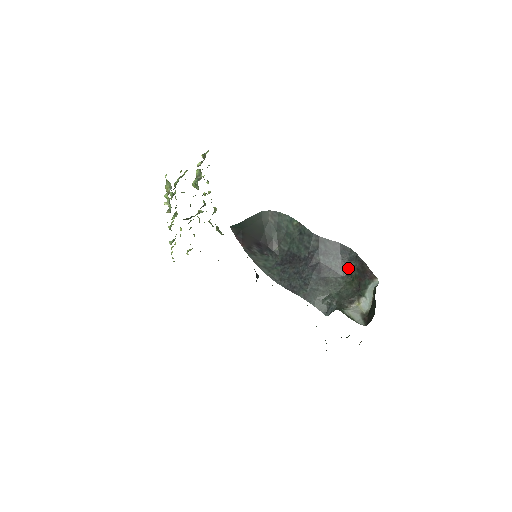
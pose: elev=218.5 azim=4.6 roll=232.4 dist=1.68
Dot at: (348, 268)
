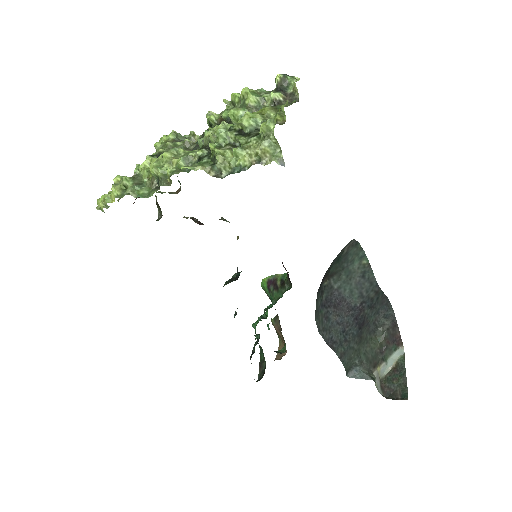
Dot at: (379, 325)
